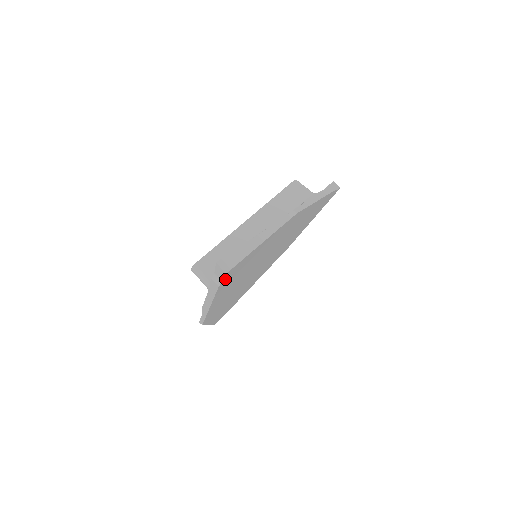
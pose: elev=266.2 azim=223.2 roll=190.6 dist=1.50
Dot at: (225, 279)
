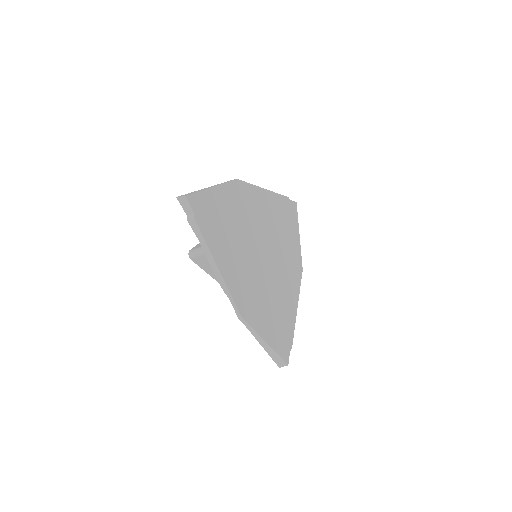
Dot at: (196, 212)
